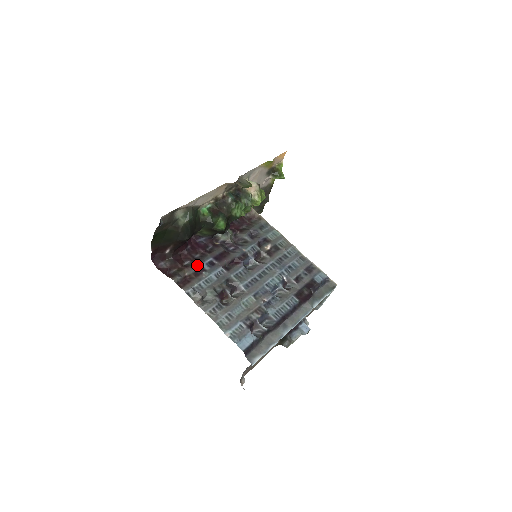
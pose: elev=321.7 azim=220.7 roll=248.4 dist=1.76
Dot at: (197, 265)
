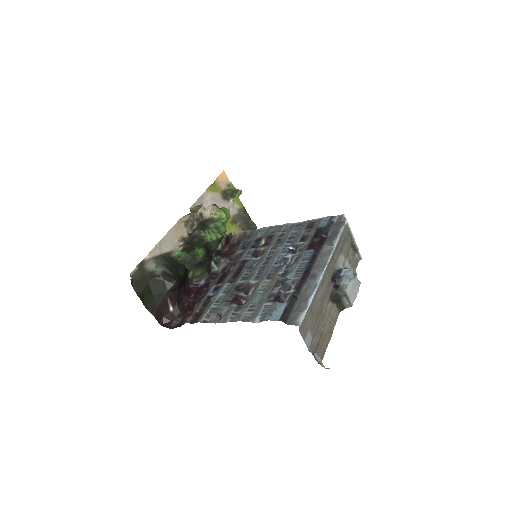
Dot at: (203, 298)
